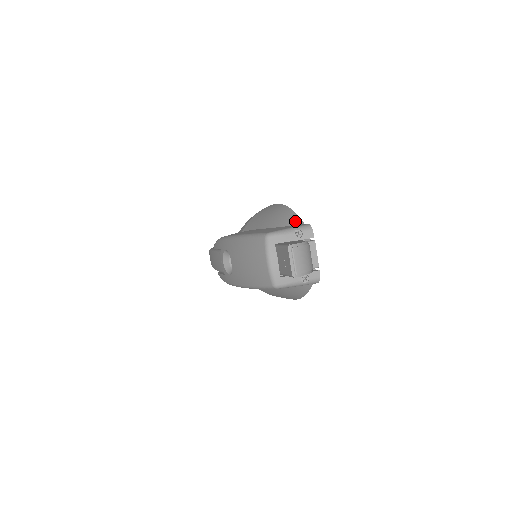
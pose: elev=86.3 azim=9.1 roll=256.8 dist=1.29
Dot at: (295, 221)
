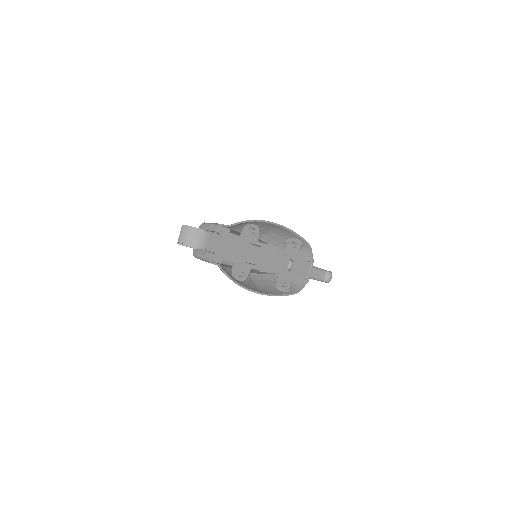
Dot at: (231, 224)
